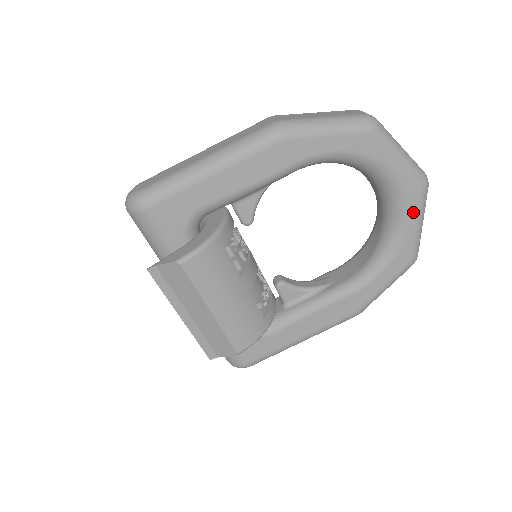
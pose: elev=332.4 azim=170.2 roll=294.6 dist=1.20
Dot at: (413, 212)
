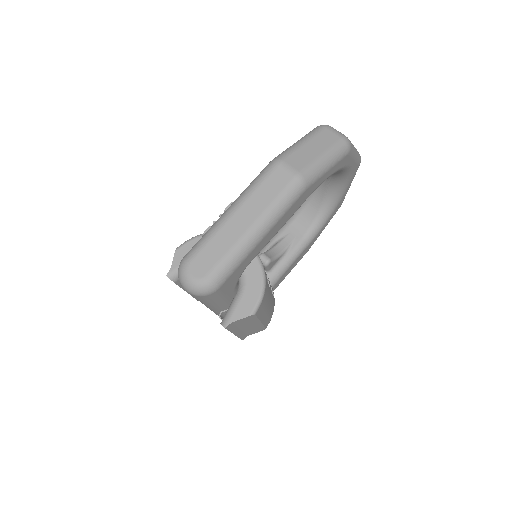
Dot at: (351, 181)
